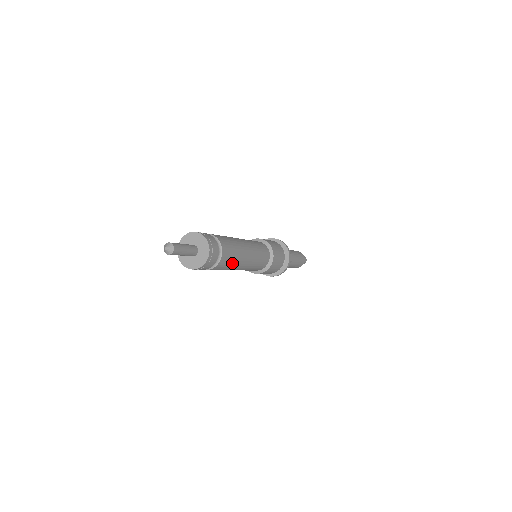
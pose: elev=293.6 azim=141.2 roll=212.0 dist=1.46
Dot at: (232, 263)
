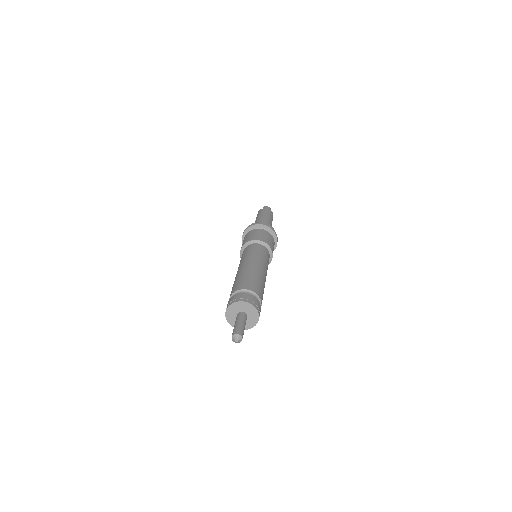
Dot at: (263, 290)
